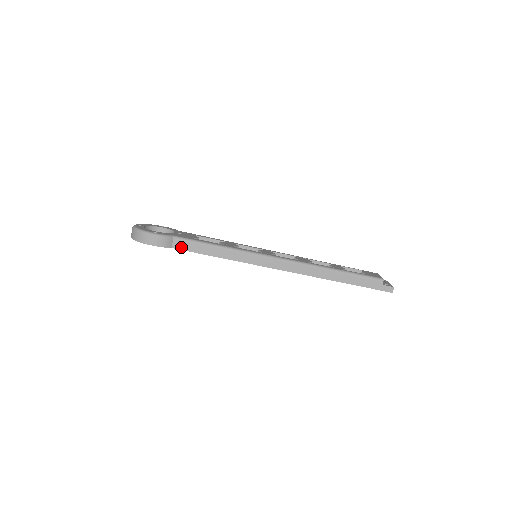
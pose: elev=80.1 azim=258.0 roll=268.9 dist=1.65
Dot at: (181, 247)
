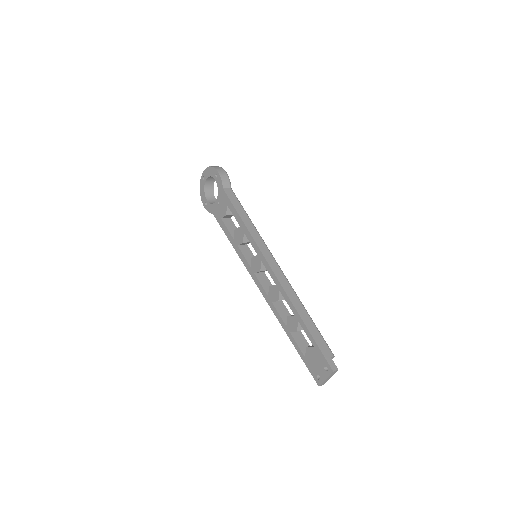
Dot at: (228, 194)
